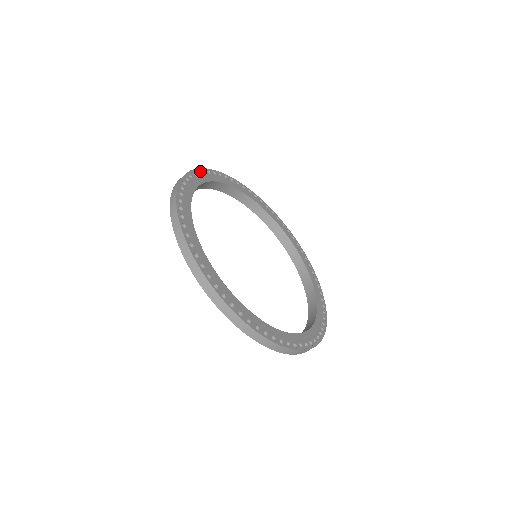
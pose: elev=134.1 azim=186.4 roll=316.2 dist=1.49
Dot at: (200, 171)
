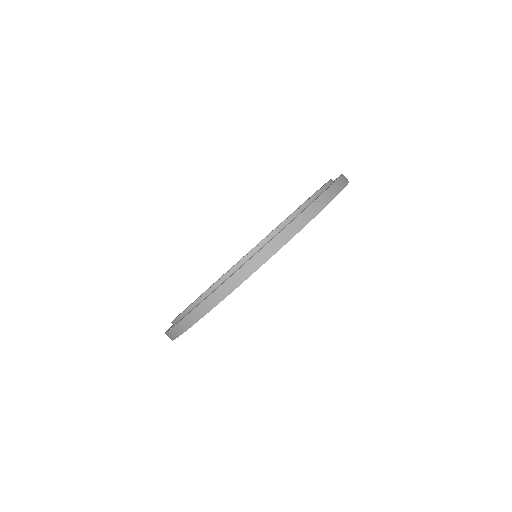
Dot at: occluded
